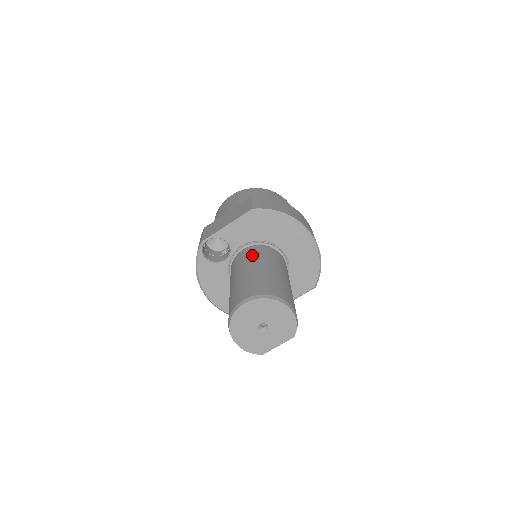
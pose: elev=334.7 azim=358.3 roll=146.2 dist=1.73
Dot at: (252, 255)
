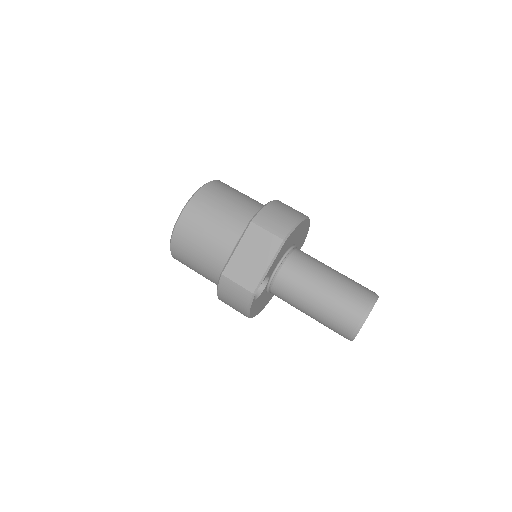
Dot at: (302, 273)
